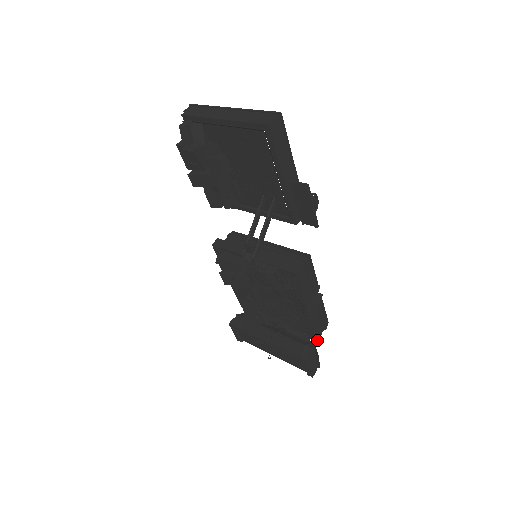
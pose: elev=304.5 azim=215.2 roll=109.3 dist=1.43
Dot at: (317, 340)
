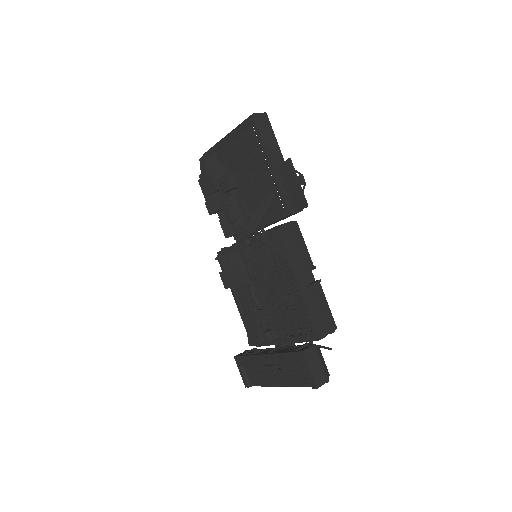
Dot at: (320, 338)
